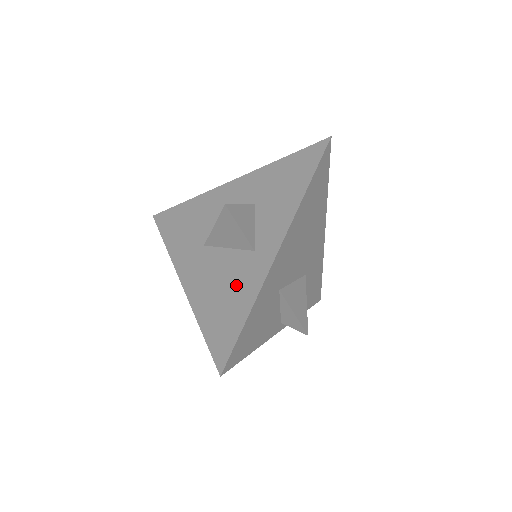
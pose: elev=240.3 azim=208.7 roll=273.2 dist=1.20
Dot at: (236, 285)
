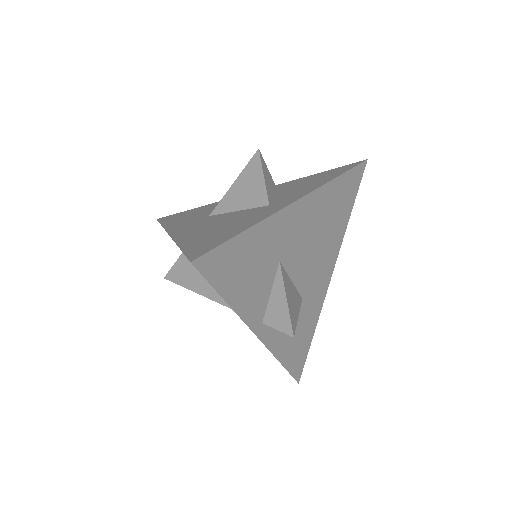
Dot at: (239, 220)
